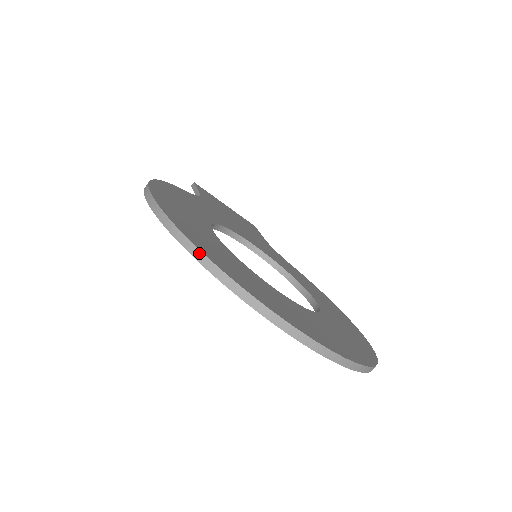
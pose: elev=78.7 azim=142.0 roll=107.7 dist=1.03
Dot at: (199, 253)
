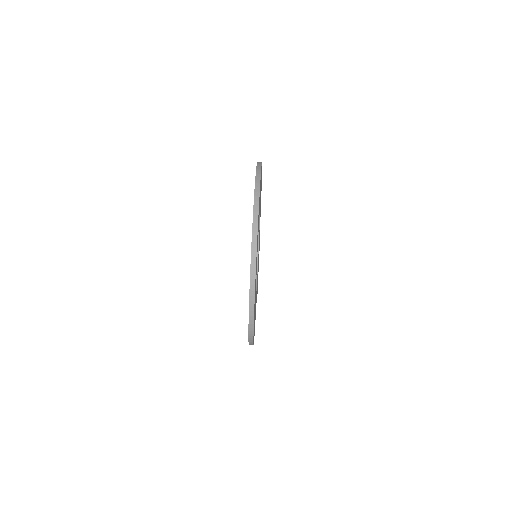
Dot at: (259, 174)
